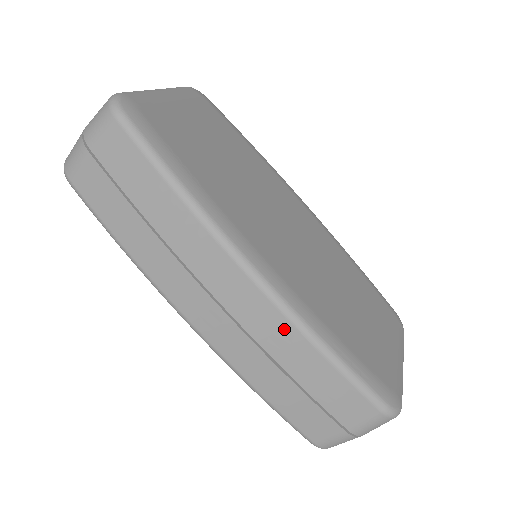
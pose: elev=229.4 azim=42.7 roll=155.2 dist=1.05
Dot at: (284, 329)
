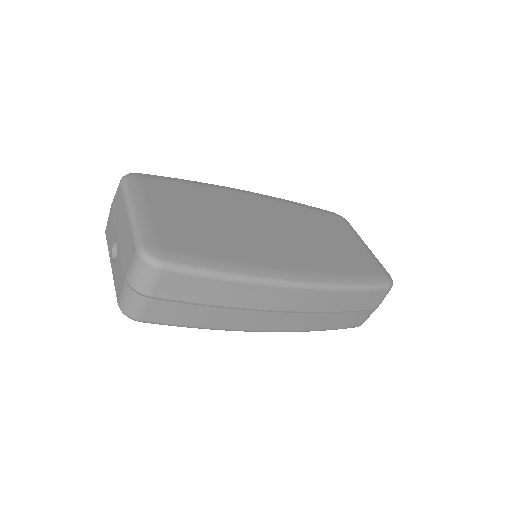
Dot at: (327, 296)
